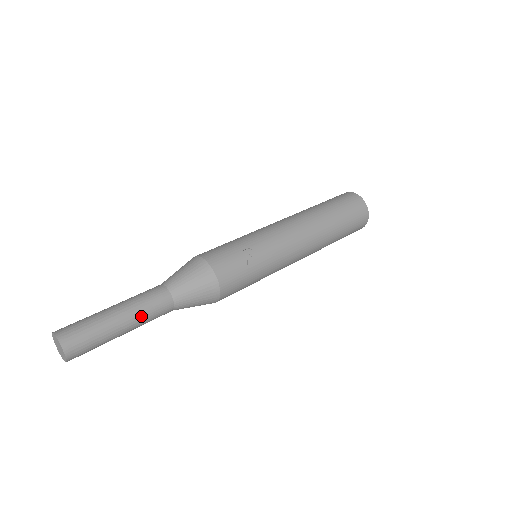
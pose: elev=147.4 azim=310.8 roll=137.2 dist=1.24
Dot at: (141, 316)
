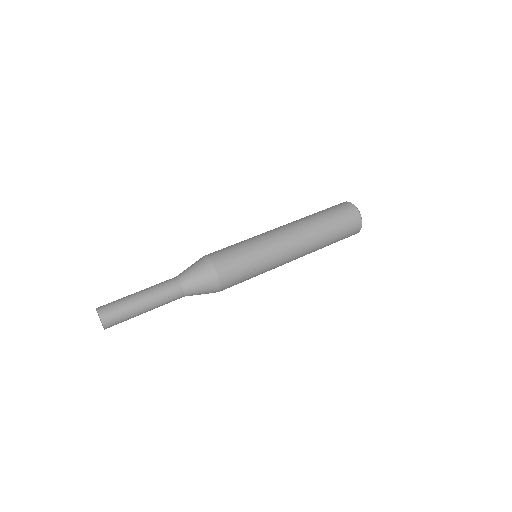
Dot at: (159, 306)
